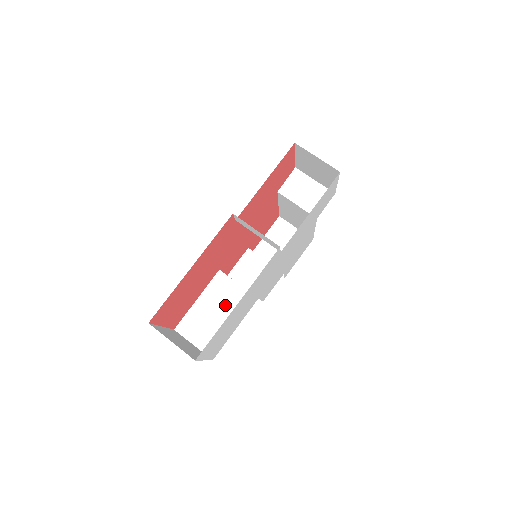
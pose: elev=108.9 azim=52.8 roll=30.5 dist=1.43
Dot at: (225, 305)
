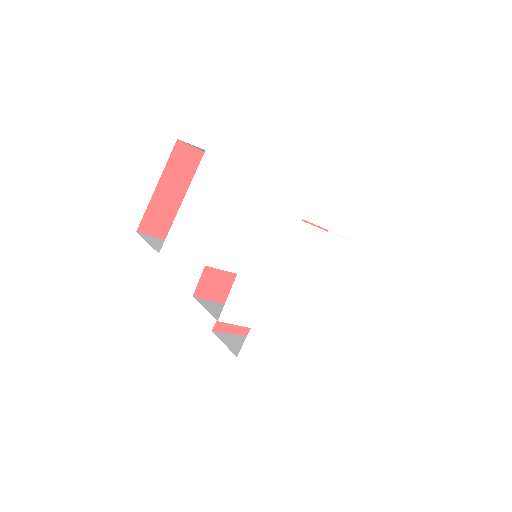
Dot at: occluded
